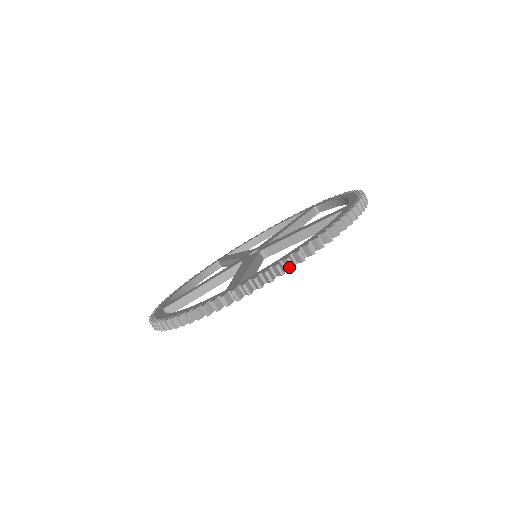
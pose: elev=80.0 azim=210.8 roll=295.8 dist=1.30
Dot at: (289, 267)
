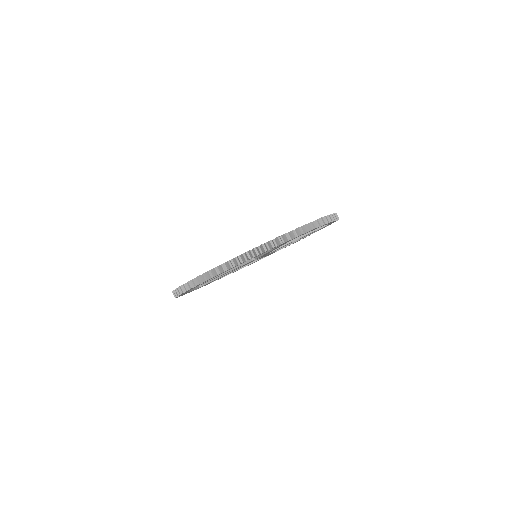
Dot at: (321, 224)
